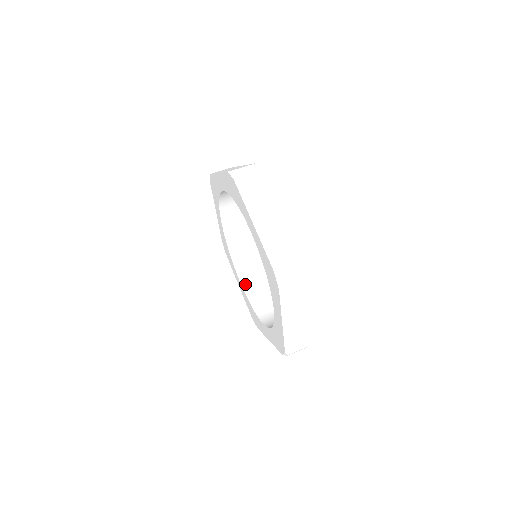
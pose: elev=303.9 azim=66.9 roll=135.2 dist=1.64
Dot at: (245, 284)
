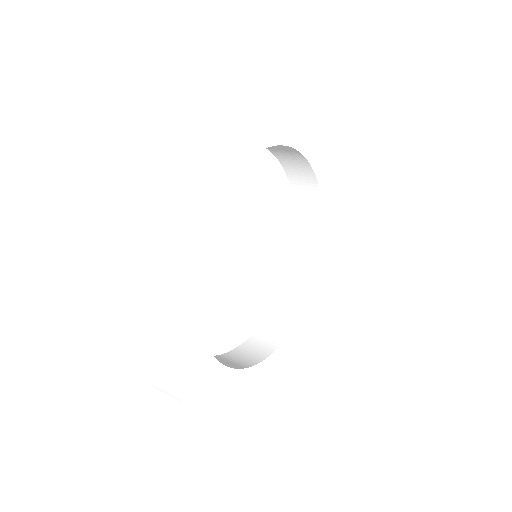
Dot at: occluded
